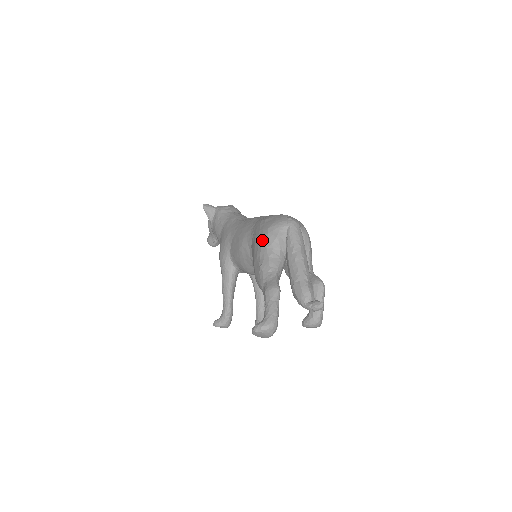
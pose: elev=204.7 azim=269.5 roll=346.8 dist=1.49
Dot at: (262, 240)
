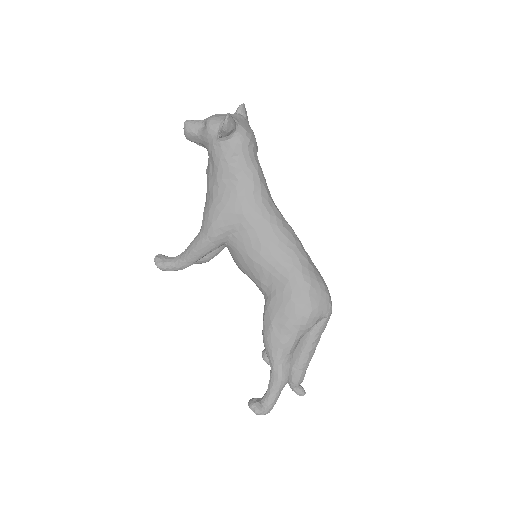
Dot at: (299, 319)
